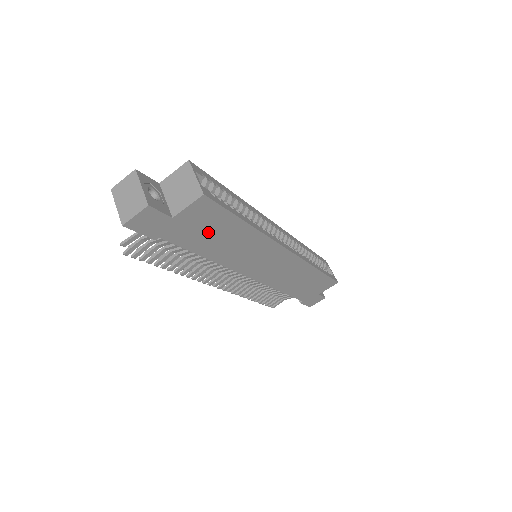
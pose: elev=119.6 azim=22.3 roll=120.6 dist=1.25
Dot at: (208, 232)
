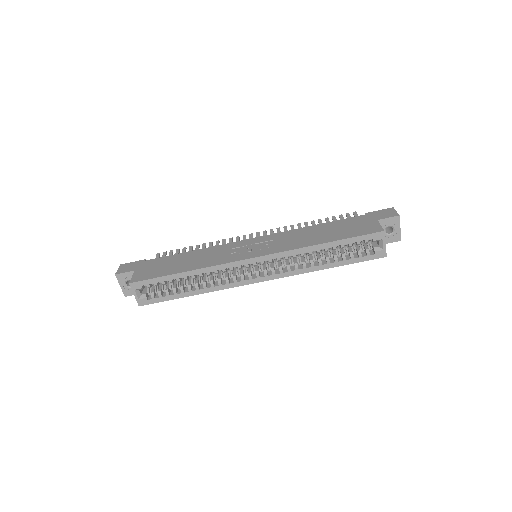
Dot at: occluded
